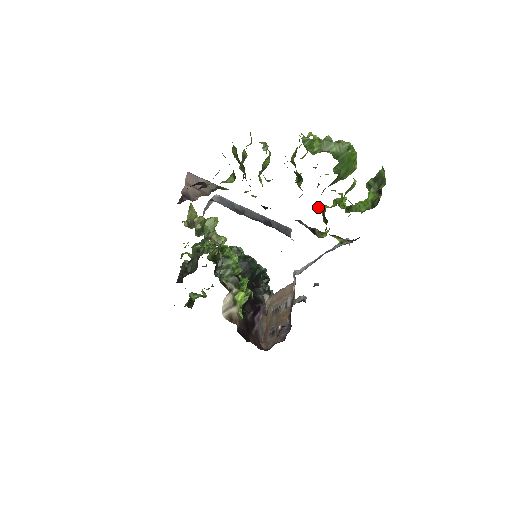
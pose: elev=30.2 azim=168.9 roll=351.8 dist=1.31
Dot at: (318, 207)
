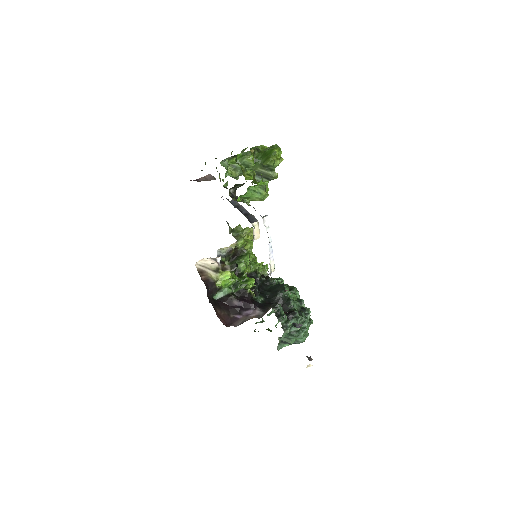
Dot at: occluded
